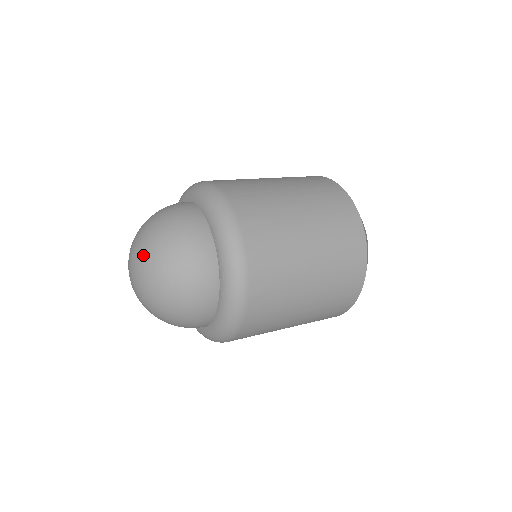
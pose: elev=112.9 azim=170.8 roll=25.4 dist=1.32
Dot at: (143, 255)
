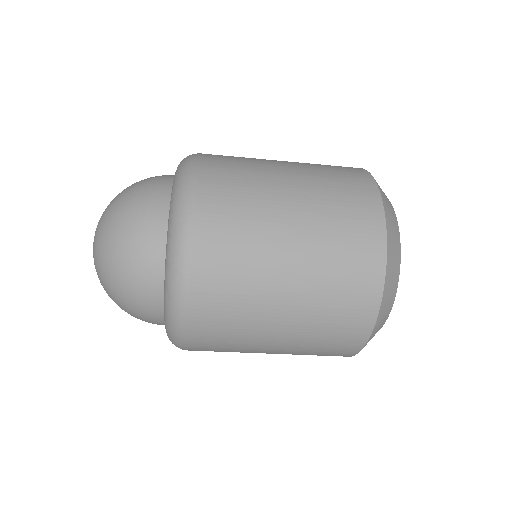
Dot at: (96, 243)
